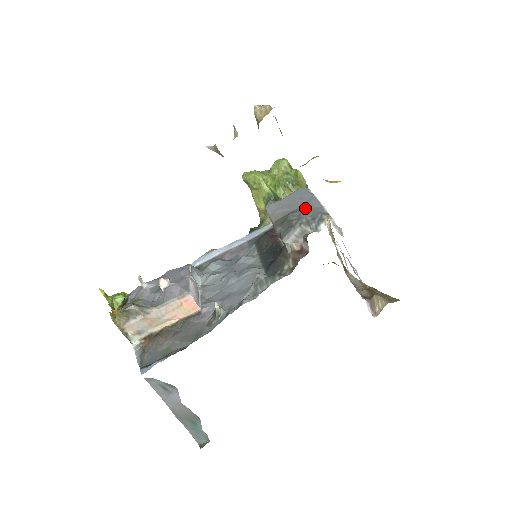
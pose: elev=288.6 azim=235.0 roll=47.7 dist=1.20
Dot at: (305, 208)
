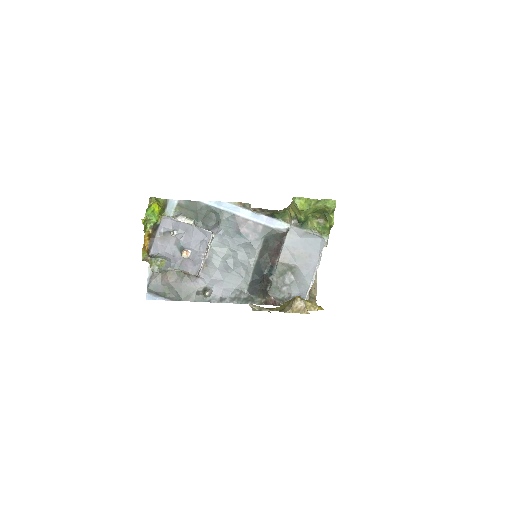
Dot at: (301, 276)
